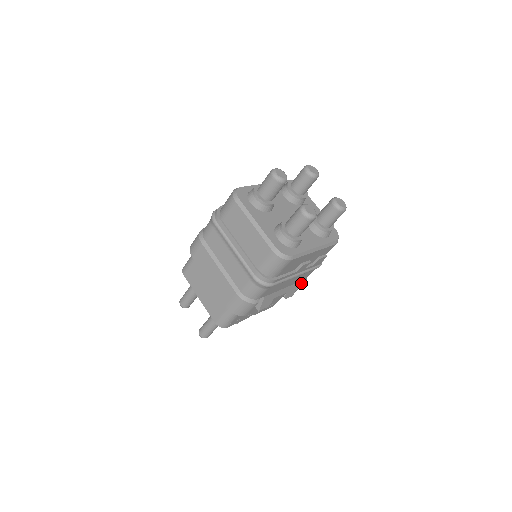
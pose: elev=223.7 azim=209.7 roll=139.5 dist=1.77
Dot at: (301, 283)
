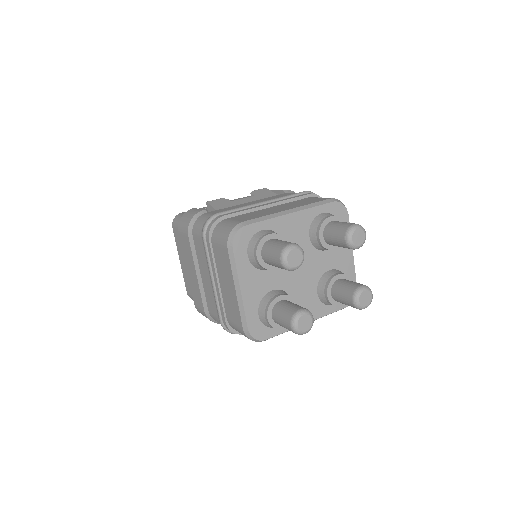
Dot at: occluded
